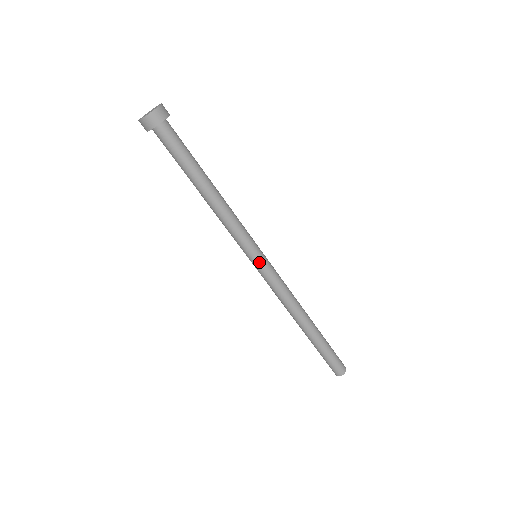
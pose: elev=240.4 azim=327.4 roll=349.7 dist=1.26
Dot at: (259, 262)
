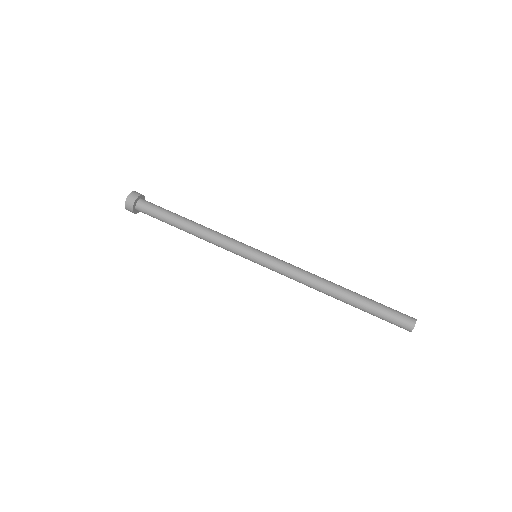
Dot at: (258, 258)
